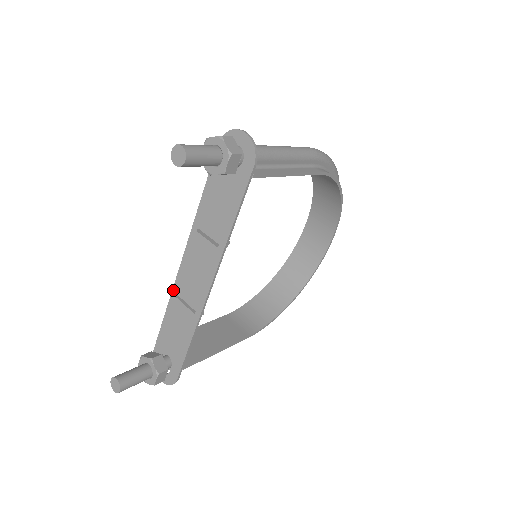
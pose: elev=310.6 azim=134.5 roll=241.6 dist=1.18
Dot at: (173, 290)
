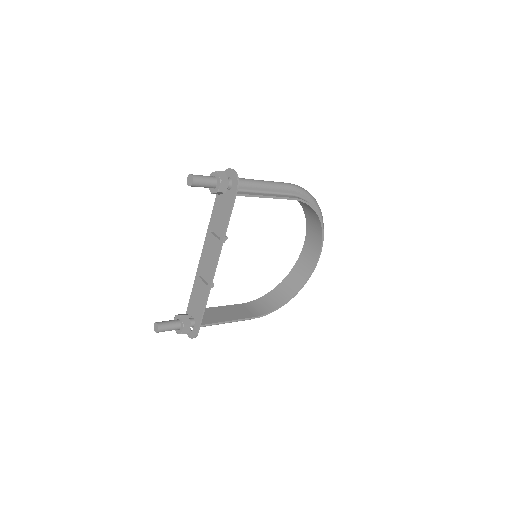
Dot at: (197, 272)
